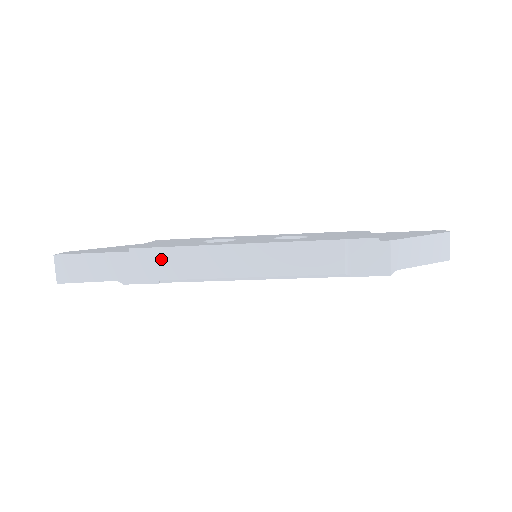
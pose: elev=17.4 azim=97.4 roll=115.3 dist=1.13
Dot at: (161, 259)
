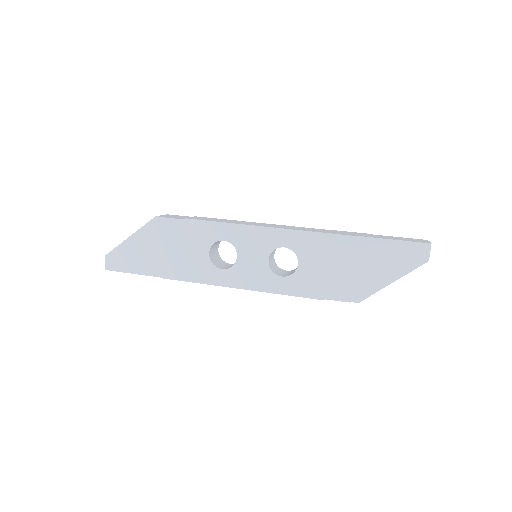
Dot at: occluded
